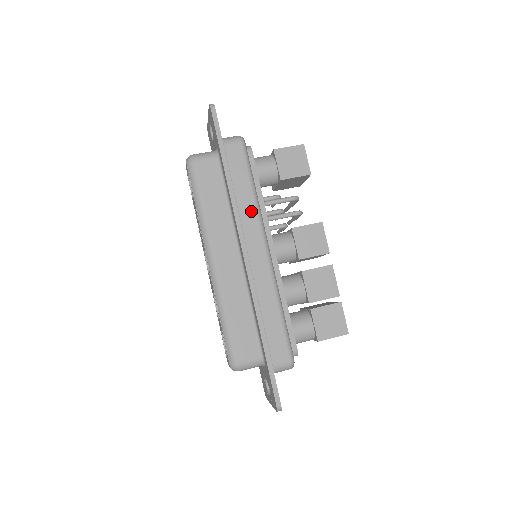
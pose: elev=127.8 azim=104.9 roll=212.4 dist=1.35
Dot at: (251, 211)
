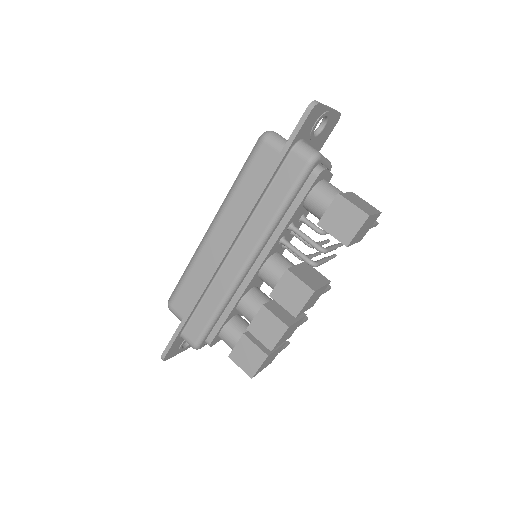
Dot at: (261, 225)
